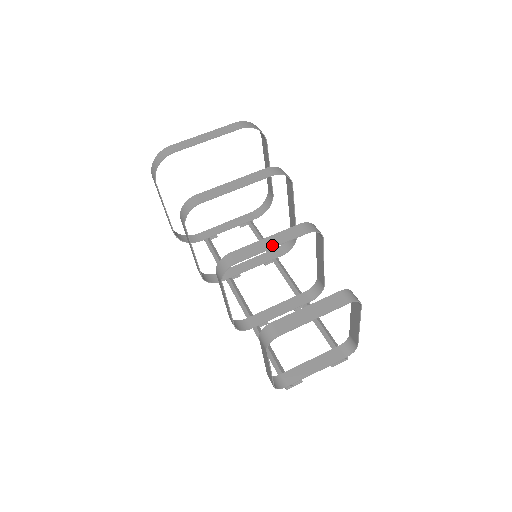
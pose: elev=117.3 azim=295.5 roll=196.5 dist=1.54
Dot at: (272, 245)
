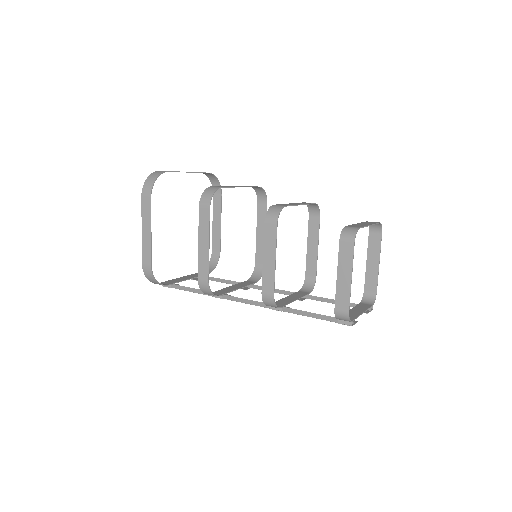
Dot at: (300, 204)
